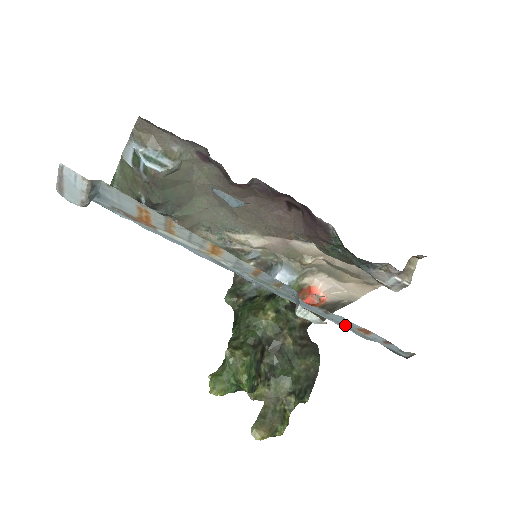
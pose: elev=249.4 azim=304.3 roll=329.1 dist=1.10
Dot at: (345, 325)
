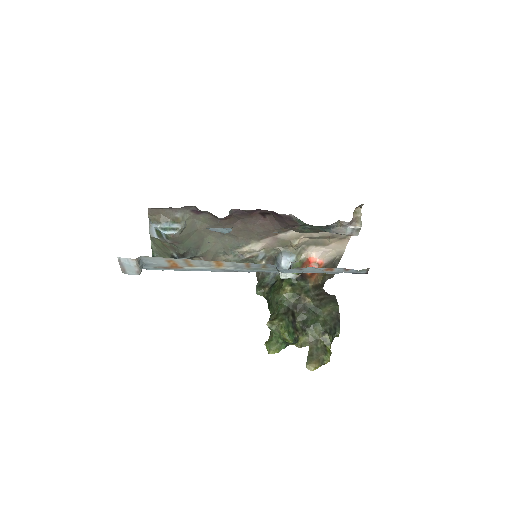
Dot at: (317, 271)
